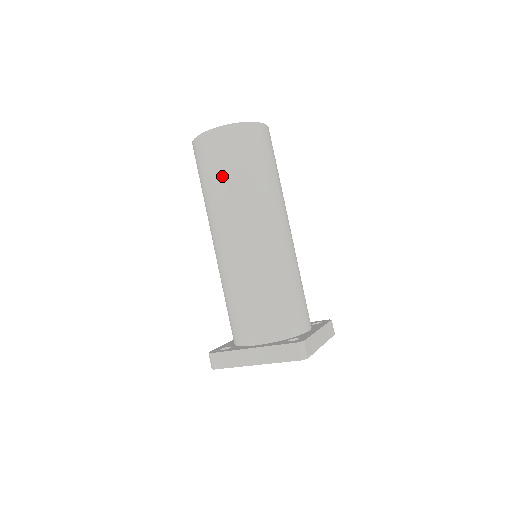
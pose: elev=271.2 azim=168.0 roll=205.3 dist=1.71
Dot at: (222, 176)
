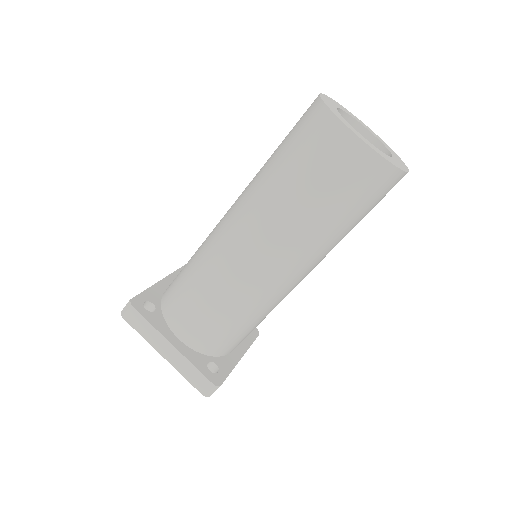
Dot at: (309, 193)
